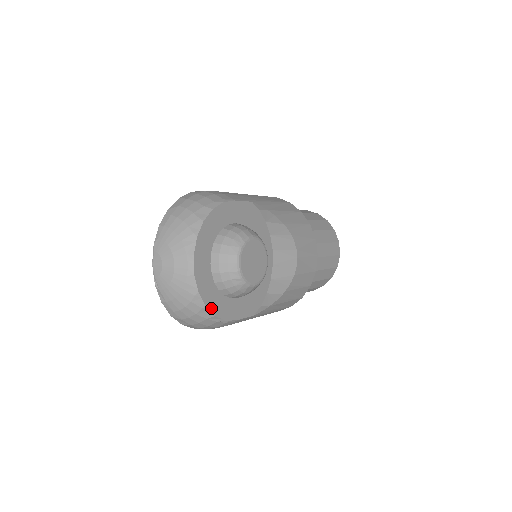
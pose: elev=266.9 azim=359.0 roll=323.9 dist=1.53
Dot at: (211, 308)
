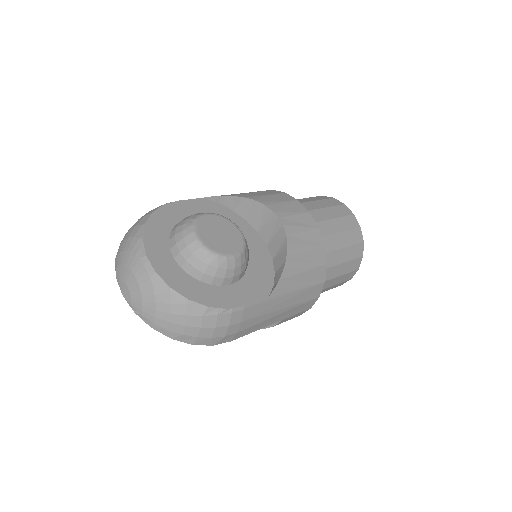
Dot at: (198, 300)
